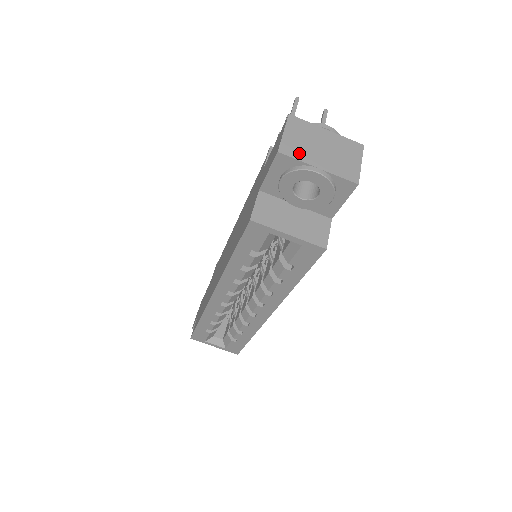
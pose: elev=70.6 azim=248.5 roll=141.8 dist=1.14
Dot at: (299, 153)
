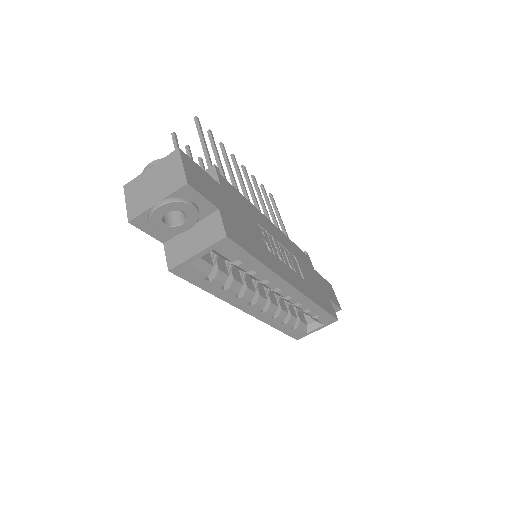
Dot at: (141, 207)
